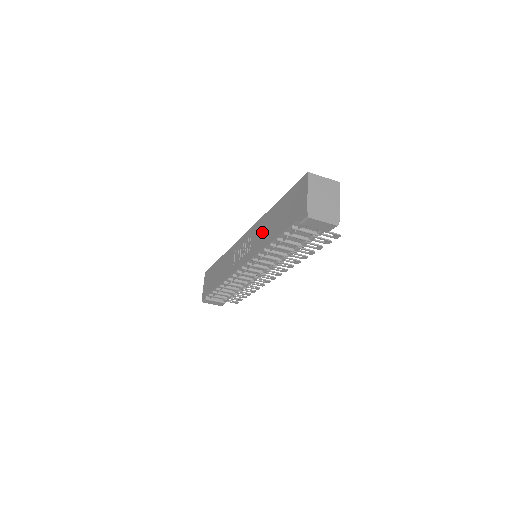
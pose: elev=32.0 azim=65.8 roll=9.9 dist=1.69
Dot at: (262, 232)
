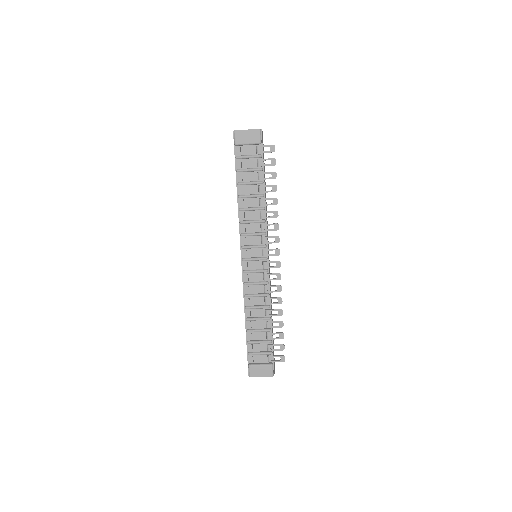
Dot at: occluded
